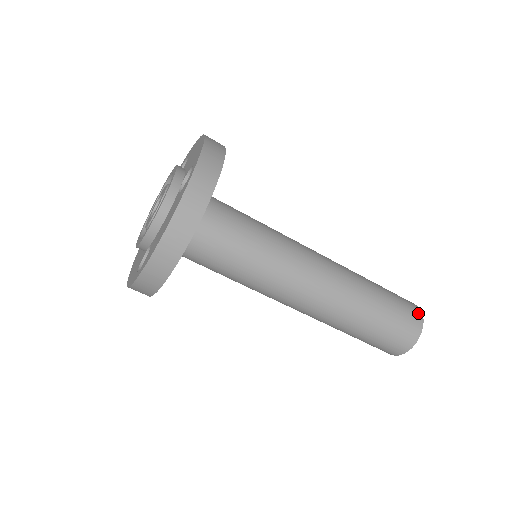
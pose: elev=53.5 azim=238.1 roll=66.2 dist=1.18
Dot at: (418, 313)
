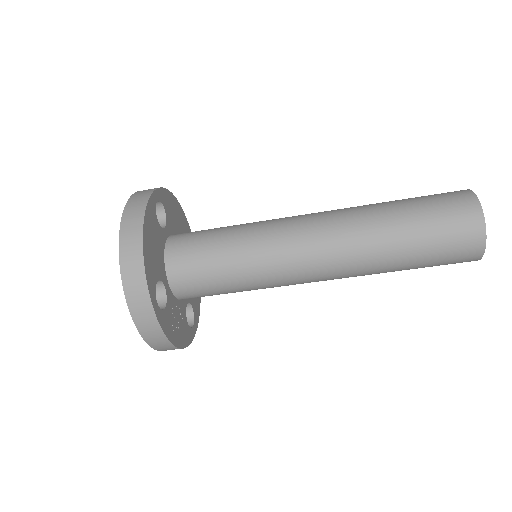
Dot at: (460, 191)
